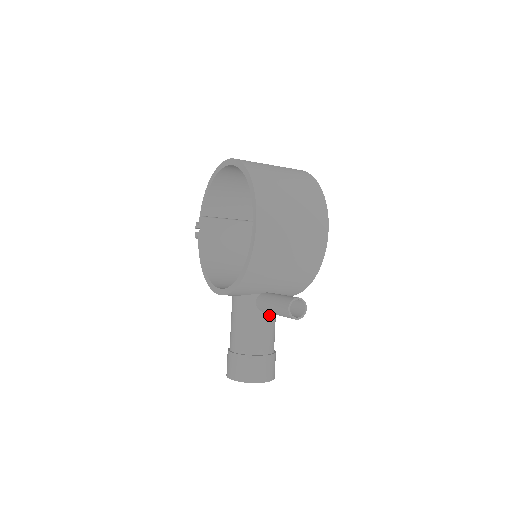
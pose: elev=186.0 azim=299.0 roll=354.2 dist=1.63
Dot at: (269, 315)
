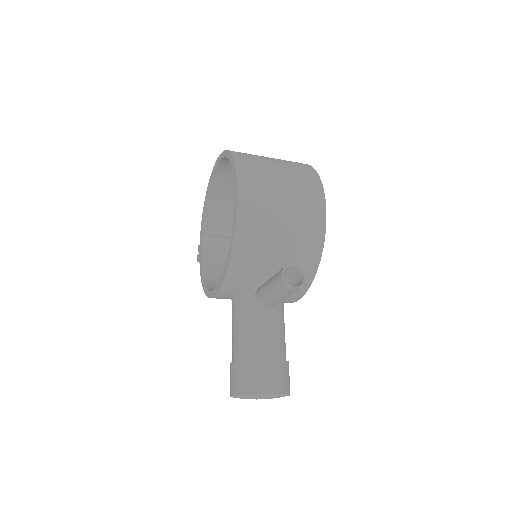
Dot at: (273, 312)
